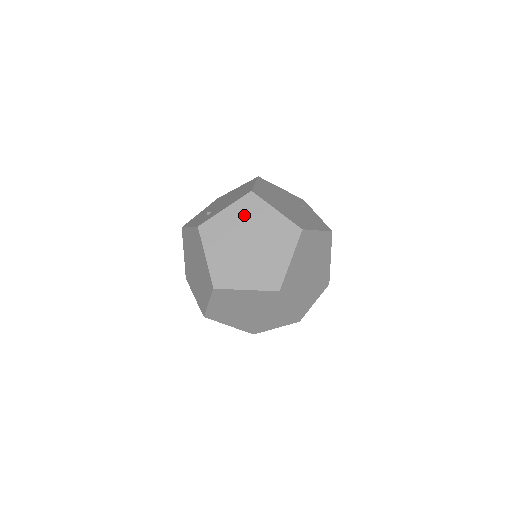
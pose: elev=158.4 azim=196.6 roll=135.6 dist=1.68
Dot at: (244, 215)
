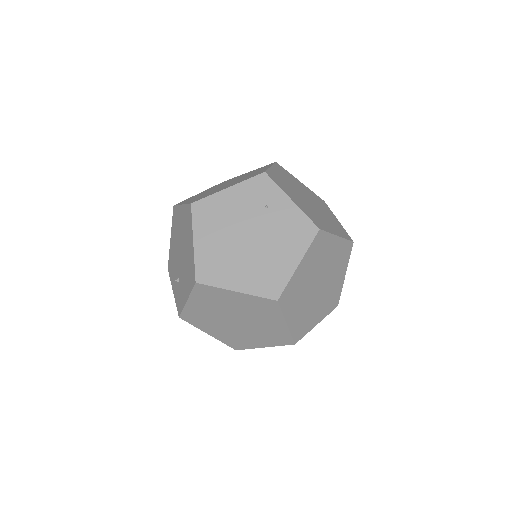
Dot at: (209, 302)
